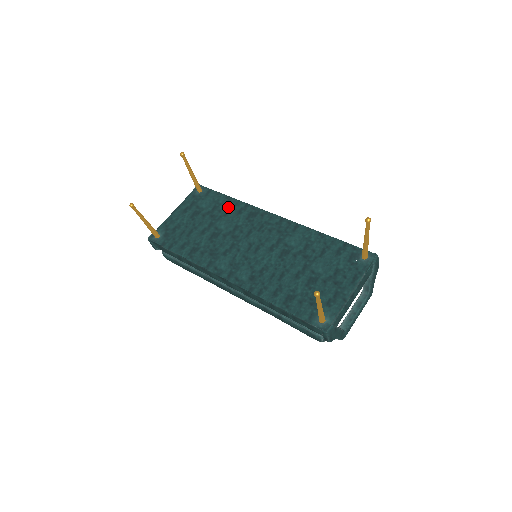
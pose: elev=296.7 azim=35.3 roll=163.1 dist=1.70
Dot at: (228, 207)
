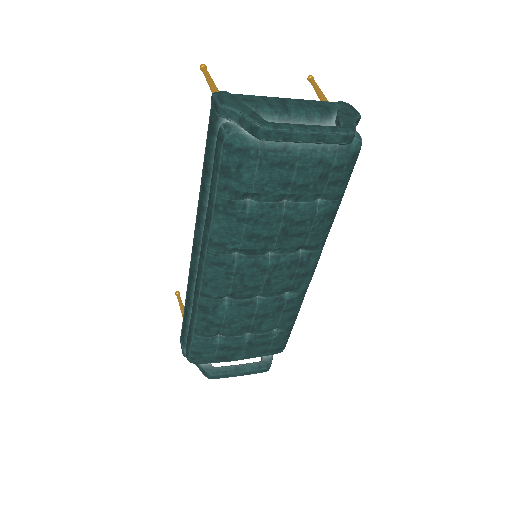
Dot at: occluded
